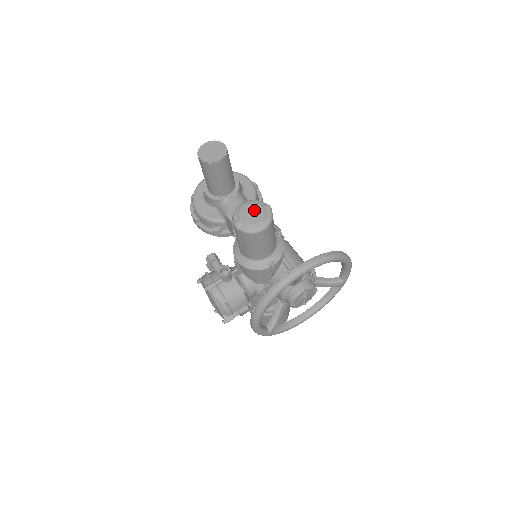
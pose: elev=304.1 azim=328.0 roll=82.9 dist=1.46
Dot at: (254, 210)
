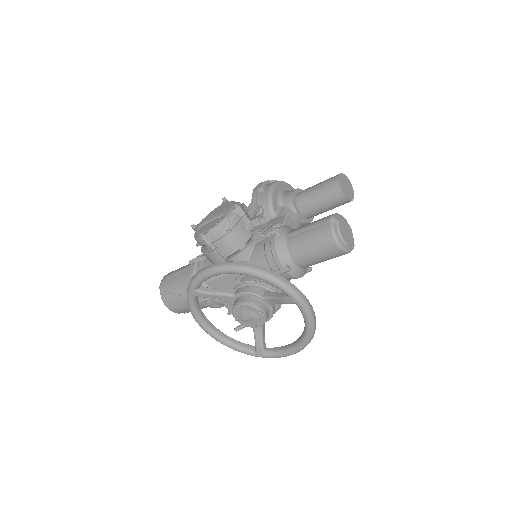
Dot at: (349, 233)
